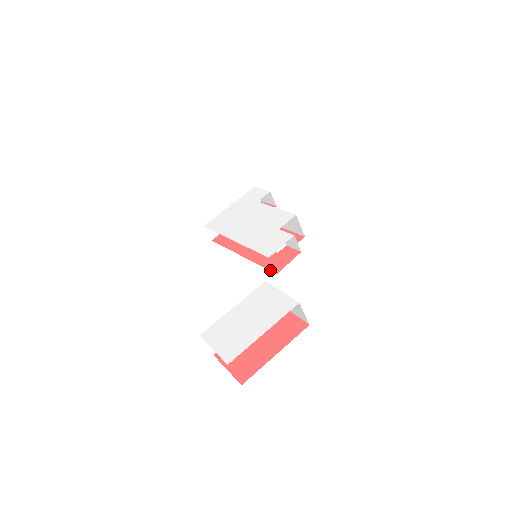
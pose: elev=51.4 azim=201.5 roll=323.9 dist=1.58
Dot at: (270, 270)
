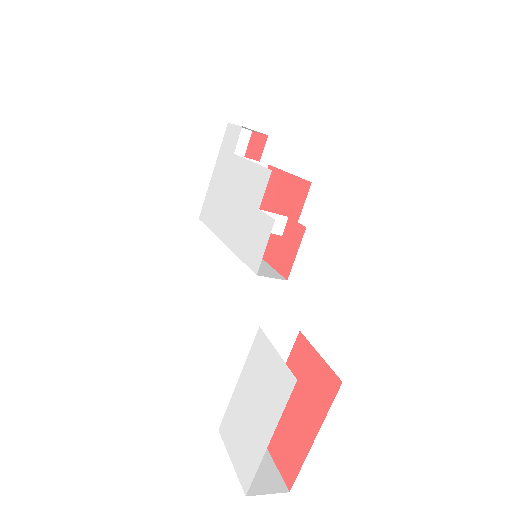
Dot at: (279, 273)
